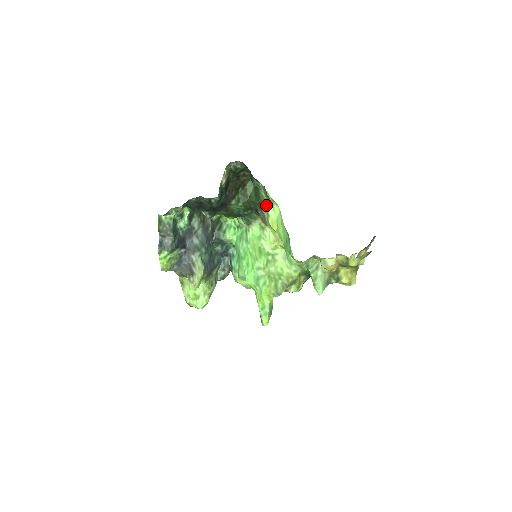
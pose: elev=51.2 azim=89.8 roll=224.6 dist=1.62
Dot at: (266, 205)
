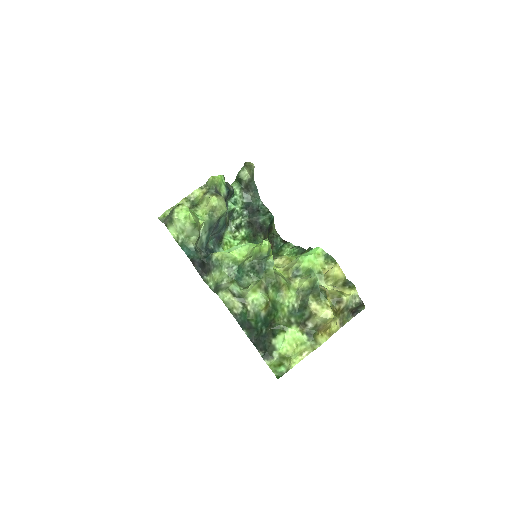
Dot at: occluded
